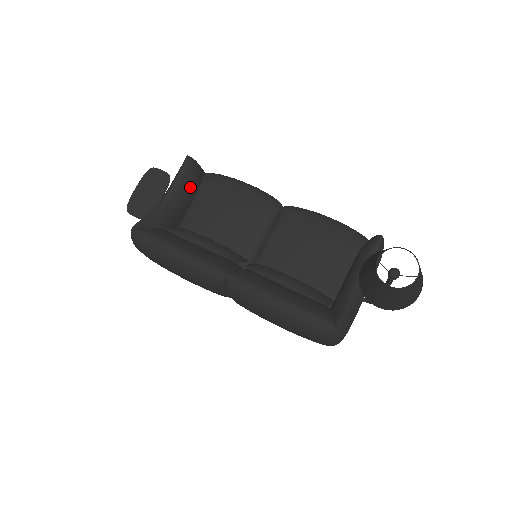
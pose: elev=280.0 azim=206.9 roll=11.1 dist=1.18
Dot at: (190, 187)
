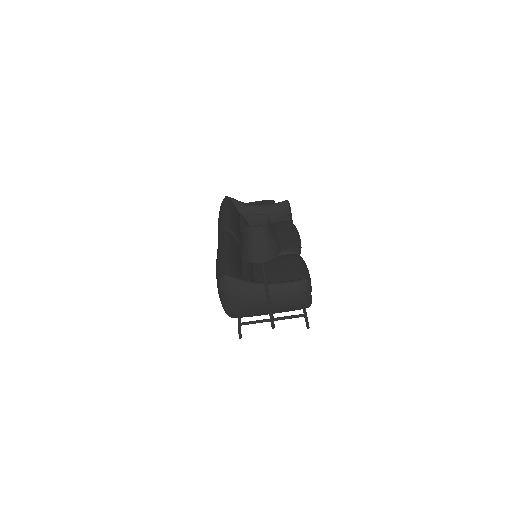
Dot at: (274, 214)
